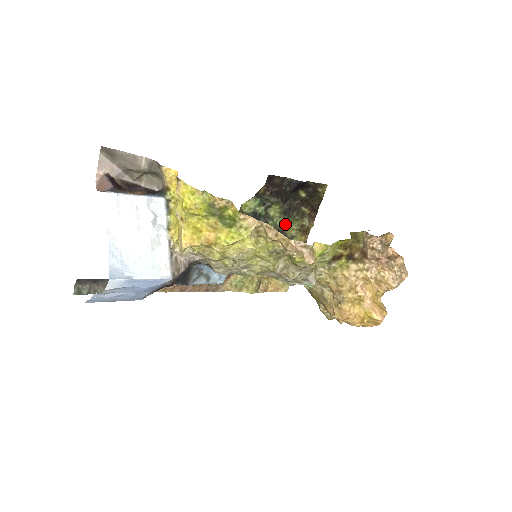
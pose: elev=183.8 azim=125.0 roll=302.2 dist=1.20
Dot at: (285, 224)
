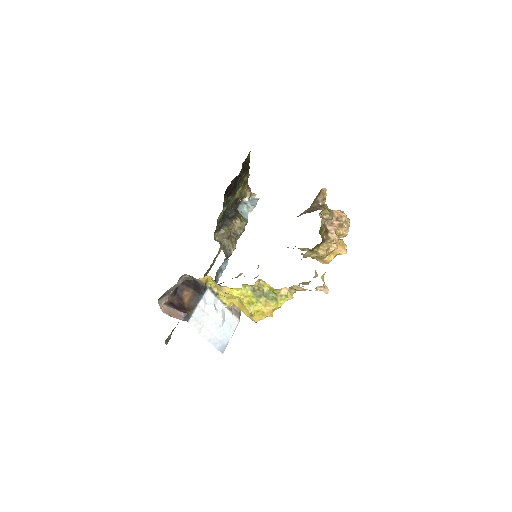
Dot at: (236, 194)
